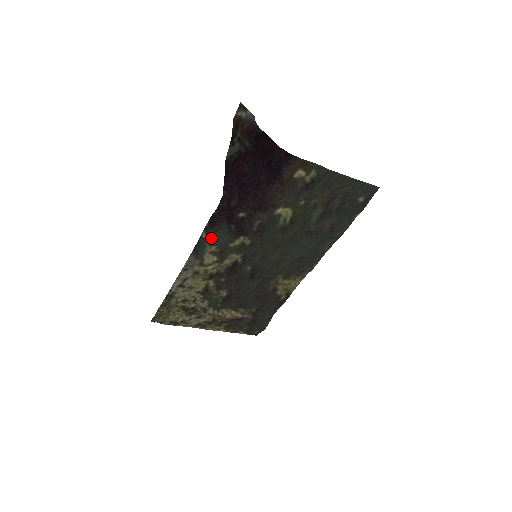
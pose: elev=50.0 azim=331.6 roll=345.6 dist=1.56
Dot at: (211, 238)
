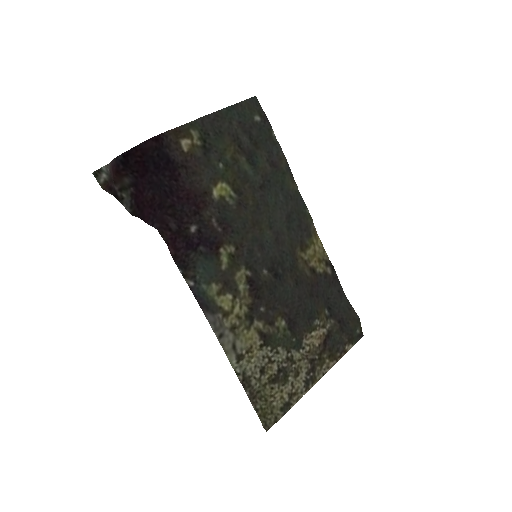
Dot at: (199, 279)
